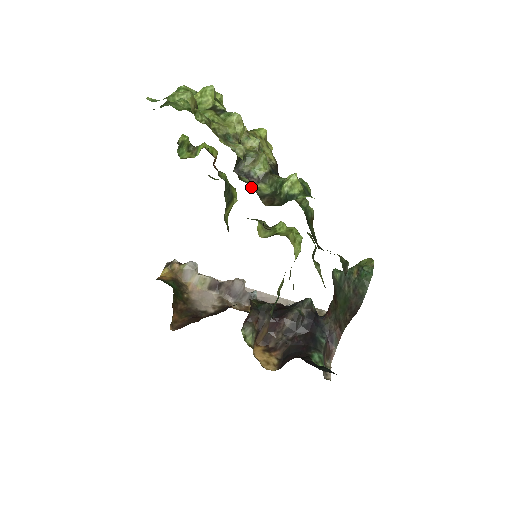
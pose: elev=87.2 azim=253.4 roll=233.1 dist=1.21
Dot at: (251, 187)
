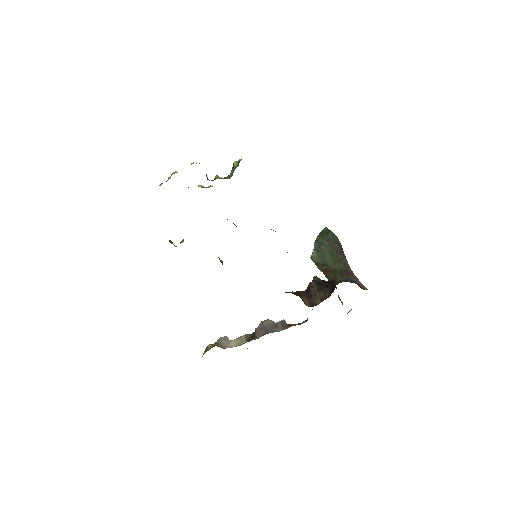
Dot at: occluded
